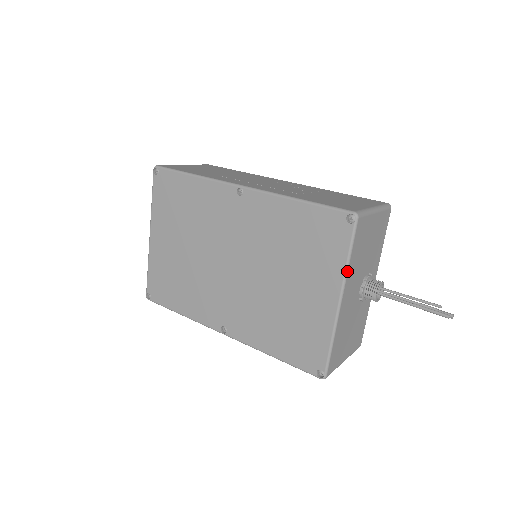
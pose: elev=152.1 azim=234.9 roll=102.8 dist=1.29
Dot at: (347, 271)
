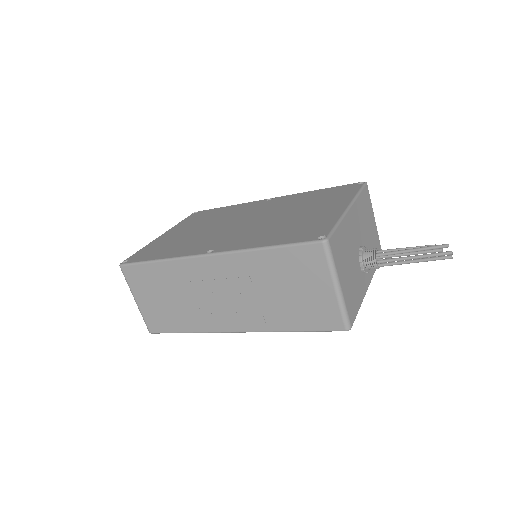
Dot at: (357, 197)
